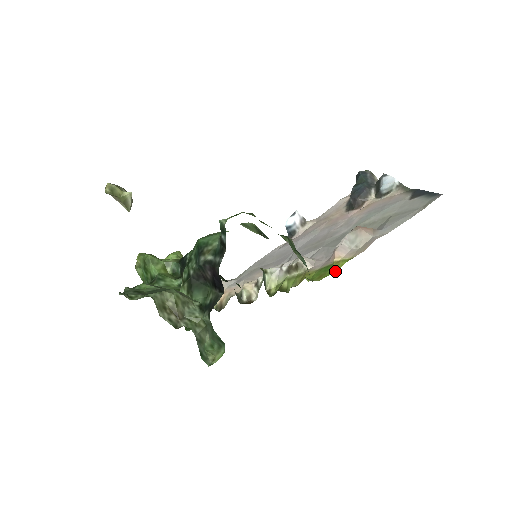
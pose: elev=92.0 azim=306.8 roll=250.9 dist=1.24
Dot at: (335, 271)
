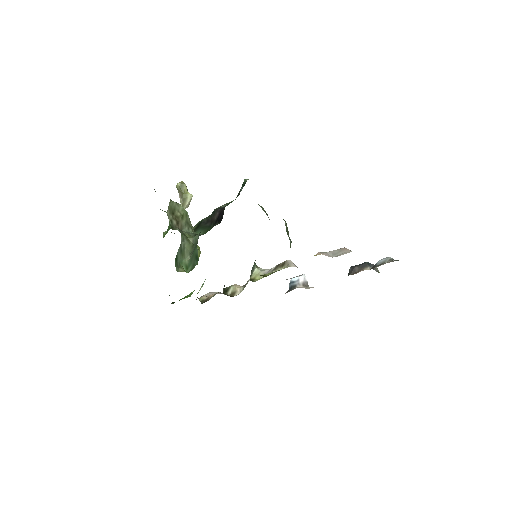
Dot at: occluded
